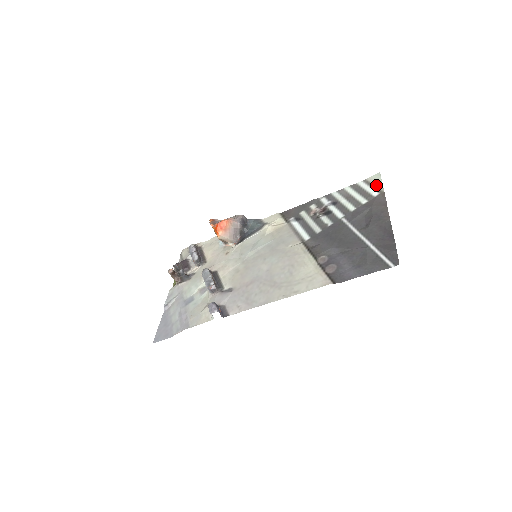
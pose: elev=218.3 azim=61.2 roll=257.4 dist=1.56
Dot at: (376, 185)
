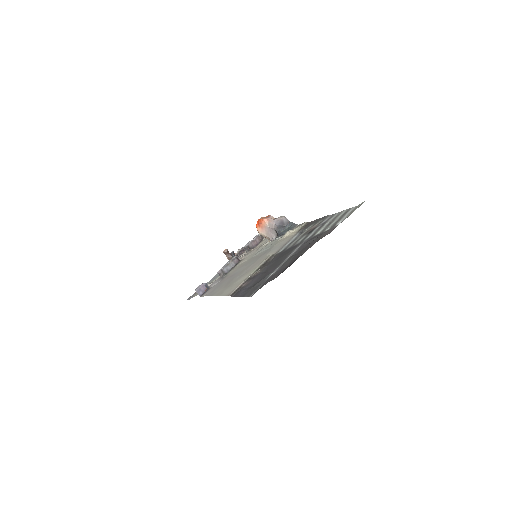
Dot at: (350, 214)
